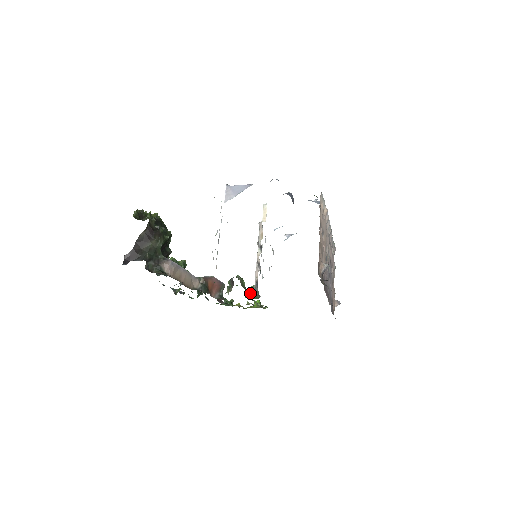
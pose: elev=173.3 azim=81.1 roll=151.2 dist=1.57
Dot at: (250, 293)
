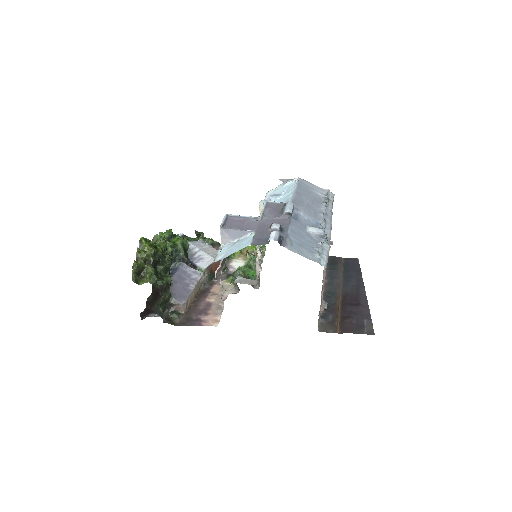
Dot at: occluded
